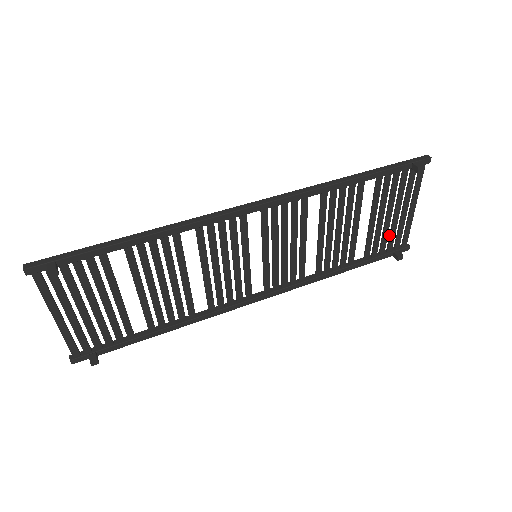
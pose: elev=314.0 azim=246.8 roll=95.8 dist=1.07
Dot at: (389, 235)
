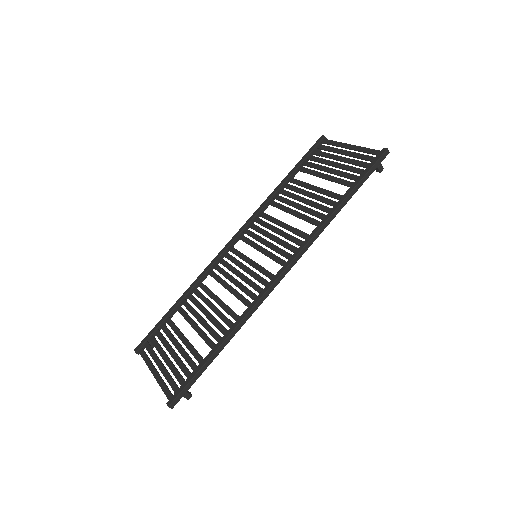
Dot at: (323, 156)
